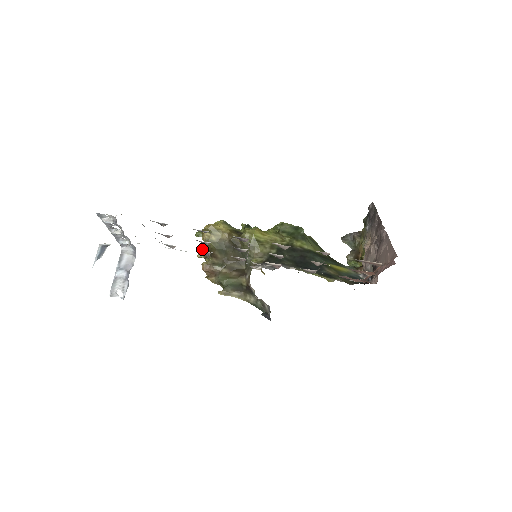
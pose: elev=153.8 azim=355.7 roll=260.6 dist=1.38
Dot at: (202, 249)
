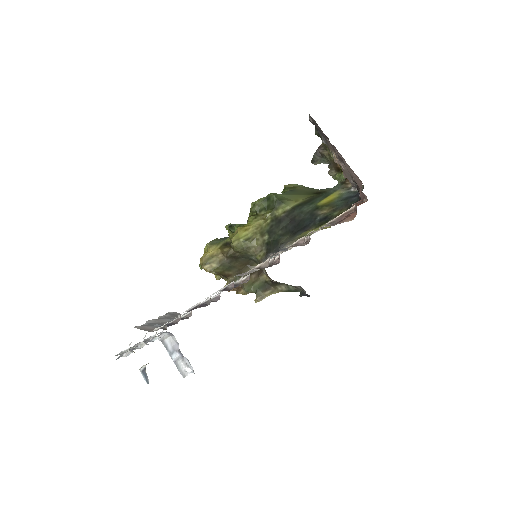
Dot at: occluded
